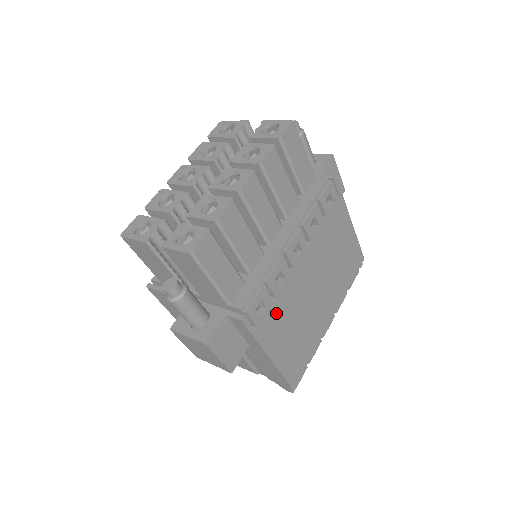
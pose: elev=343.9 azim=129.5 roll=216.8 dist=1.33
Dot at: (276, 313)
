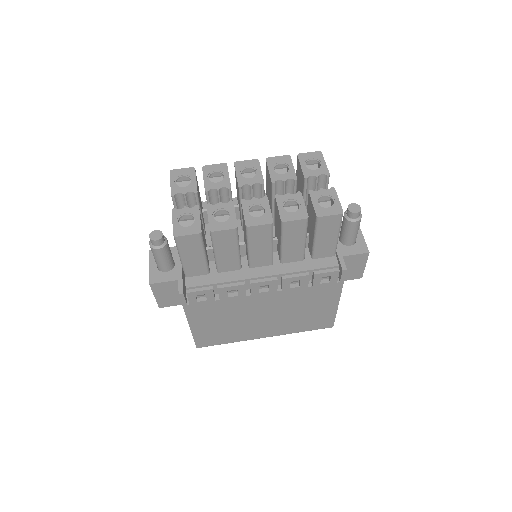
Dot at: (214, 307)
